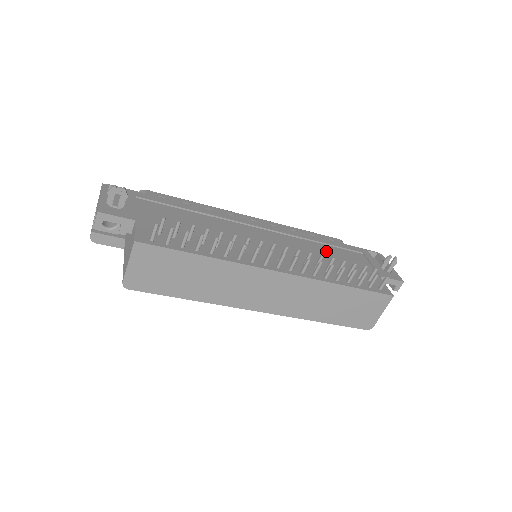
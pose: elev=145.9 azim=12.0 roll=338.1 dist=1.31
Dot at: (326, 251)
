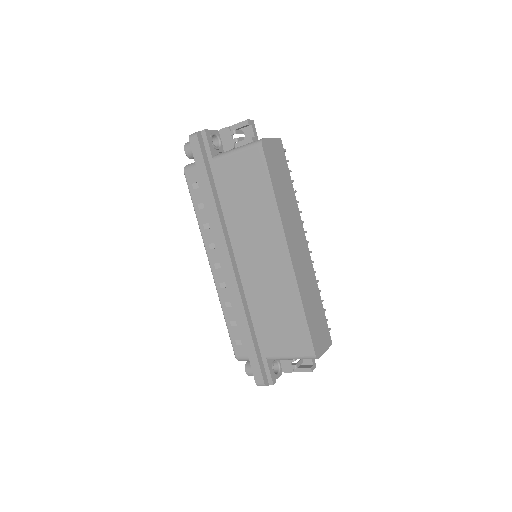
Dot at: occluded
